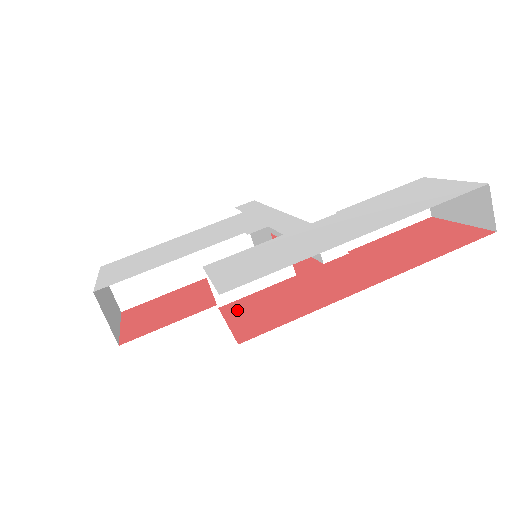
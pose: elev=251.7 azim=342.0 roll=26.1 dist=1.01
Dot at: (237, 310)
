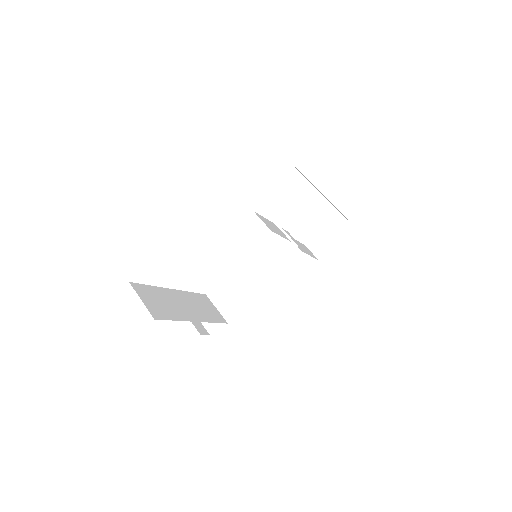
Dot at: occluded
